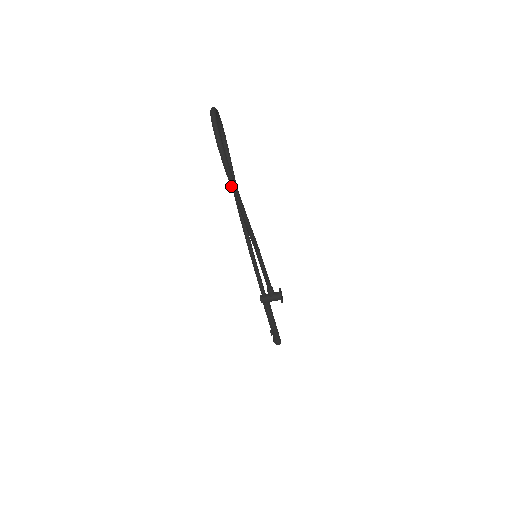
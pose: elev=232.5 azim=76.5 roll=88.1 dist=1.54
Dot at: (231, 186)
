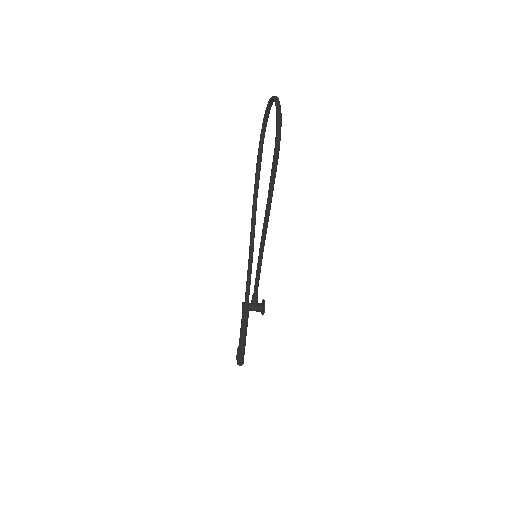
Dot at: (273, 167)
